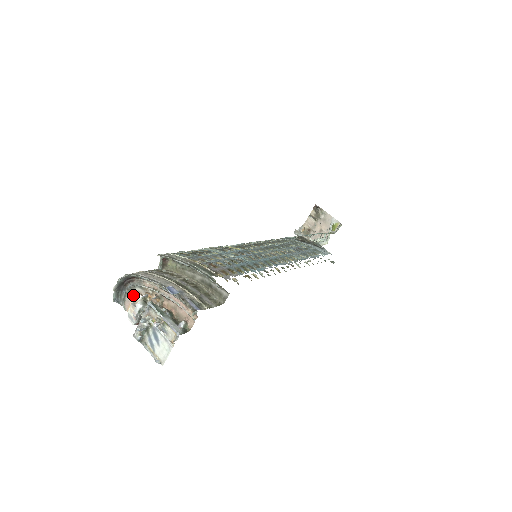
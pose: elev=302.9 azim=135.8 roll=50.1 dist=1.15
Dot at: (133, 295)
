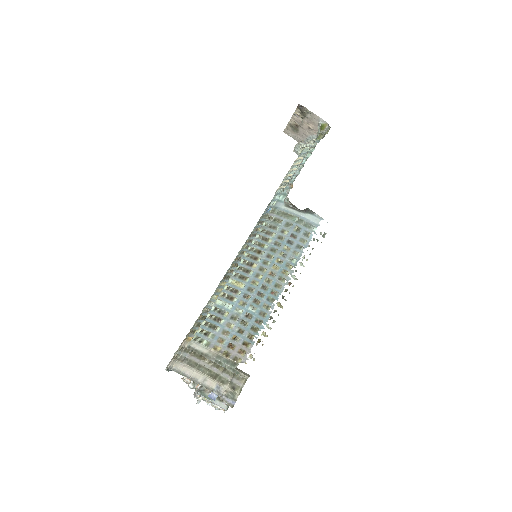
Dot at: occluded
